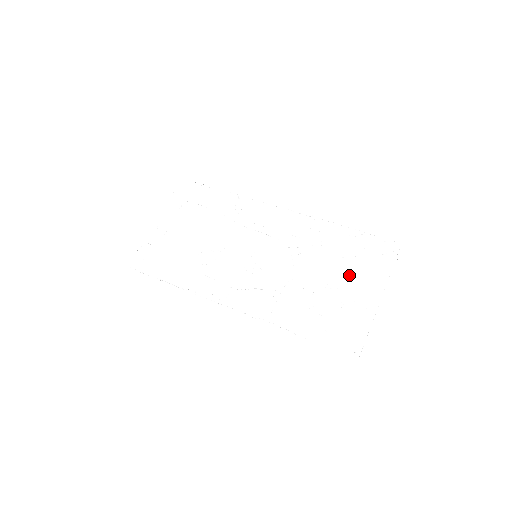
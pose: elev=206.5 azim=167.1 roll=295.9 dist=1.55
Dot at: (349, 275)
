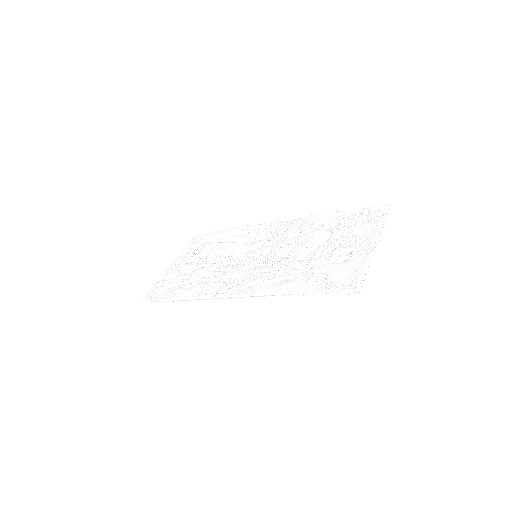
Dot at: (343, 238)
